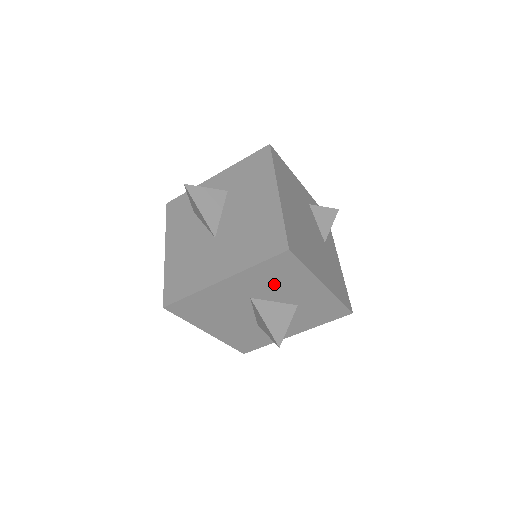
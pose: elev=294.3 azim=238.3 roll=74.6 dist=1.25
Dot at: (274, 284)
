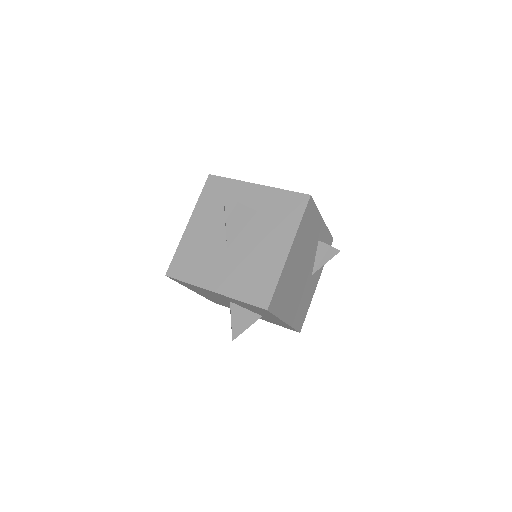
Dot at: (250, 308)
